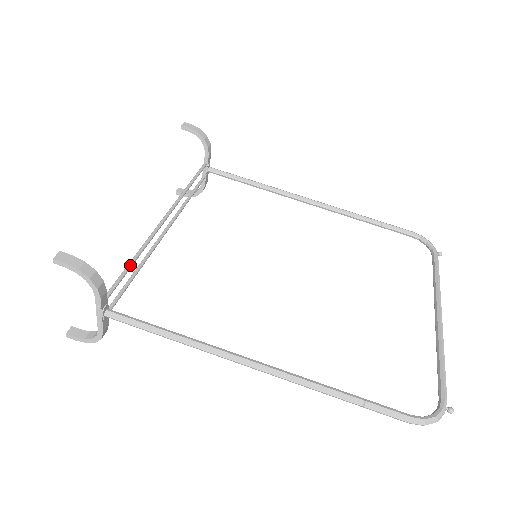
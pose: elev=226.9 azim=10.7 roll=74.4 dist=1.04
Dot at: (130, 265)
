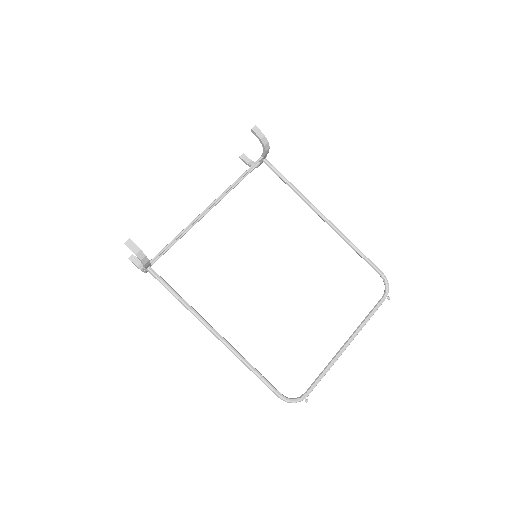
Dot at: (172, 242)
